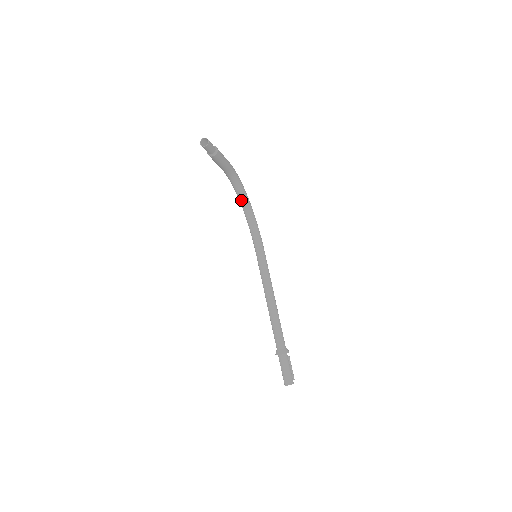
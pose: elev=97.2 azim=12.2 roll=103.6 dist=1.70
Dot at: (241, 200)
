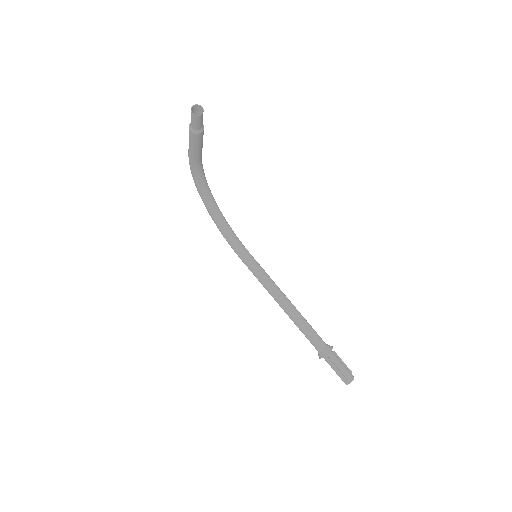
Dot at: (208, 201)
